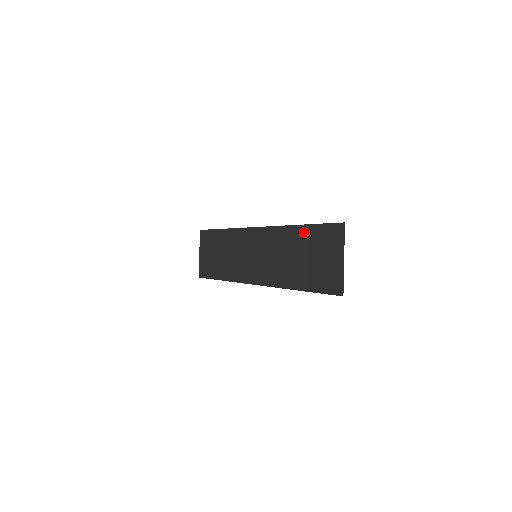
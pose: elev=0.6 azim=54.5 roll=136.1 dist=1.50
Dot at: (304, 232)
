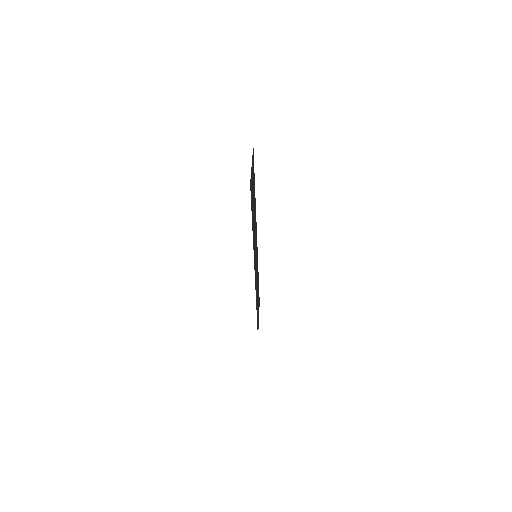
Dot at: (254, 190)
